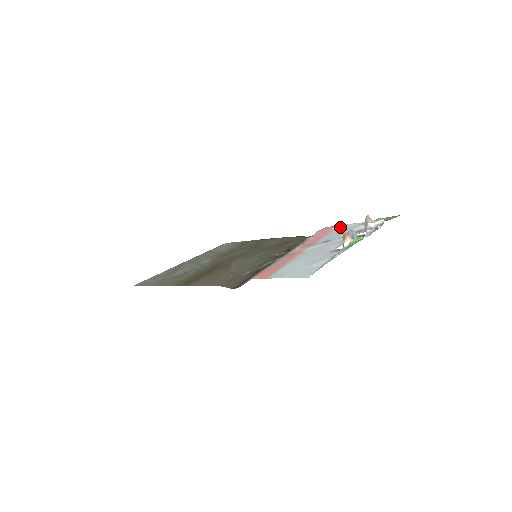
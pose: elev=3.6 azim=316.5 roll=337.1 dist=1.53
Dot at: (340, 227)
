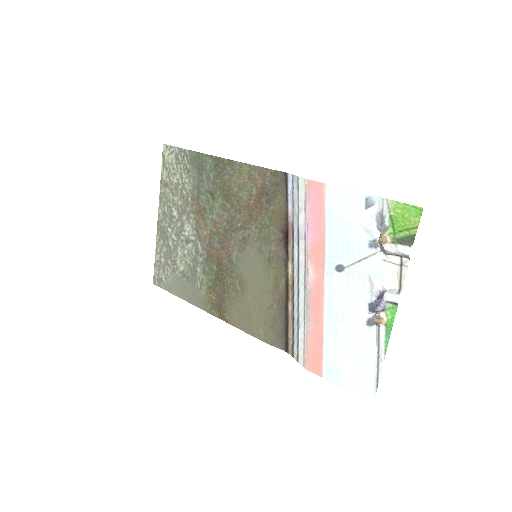
Dot at: (334, 199)
